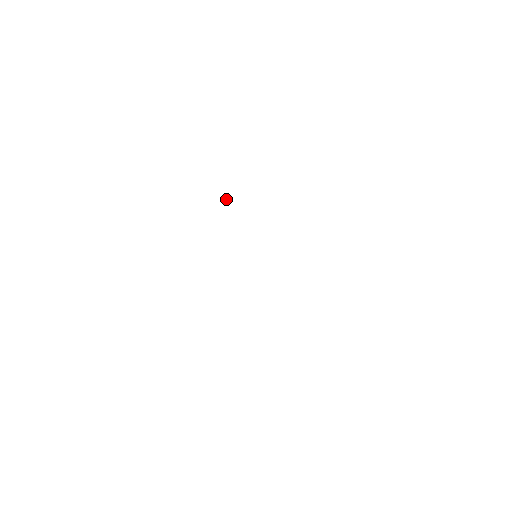
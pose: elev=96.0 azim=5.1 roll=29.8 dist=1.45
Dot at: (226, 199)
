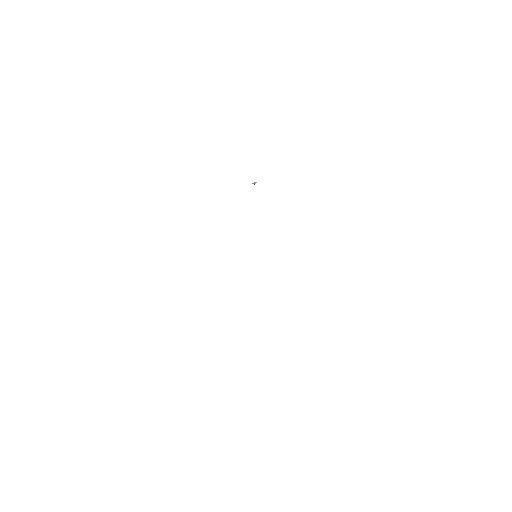
Dot at: occluded
